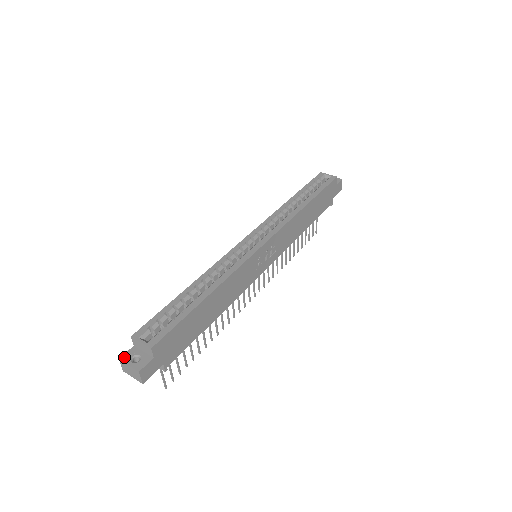
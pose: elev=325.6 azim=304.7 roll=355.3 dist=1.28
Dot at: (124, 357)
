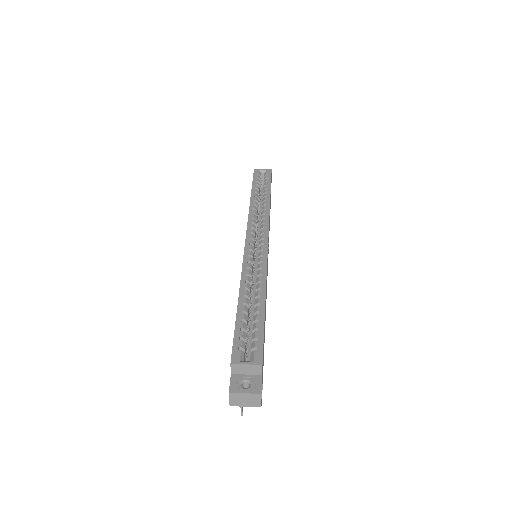
Dot at: (232, 388)
